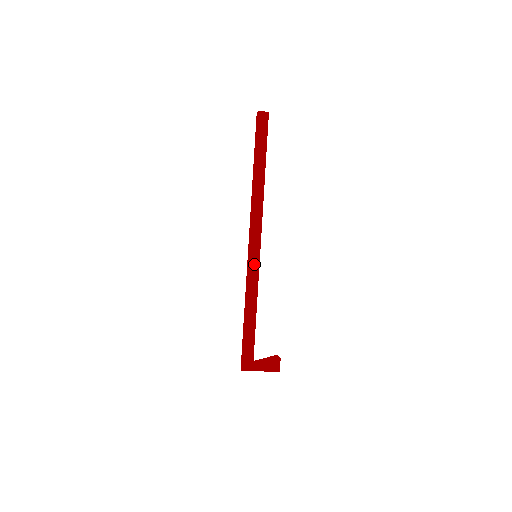
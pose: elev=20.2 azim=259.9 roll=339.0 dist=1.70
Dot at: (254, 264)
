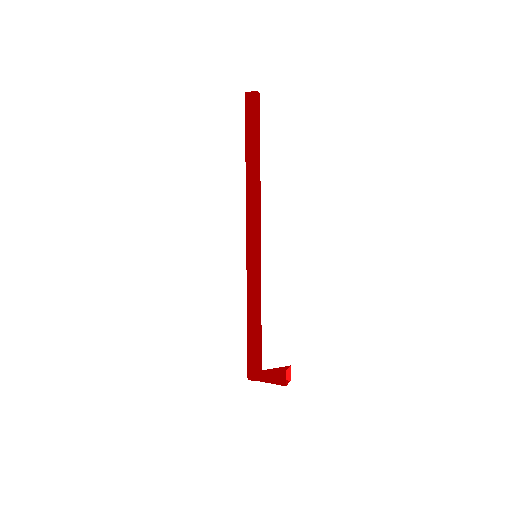
Dot at: (252, 265)
